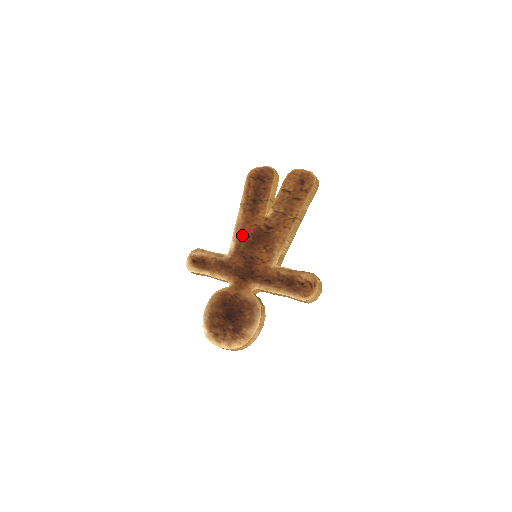
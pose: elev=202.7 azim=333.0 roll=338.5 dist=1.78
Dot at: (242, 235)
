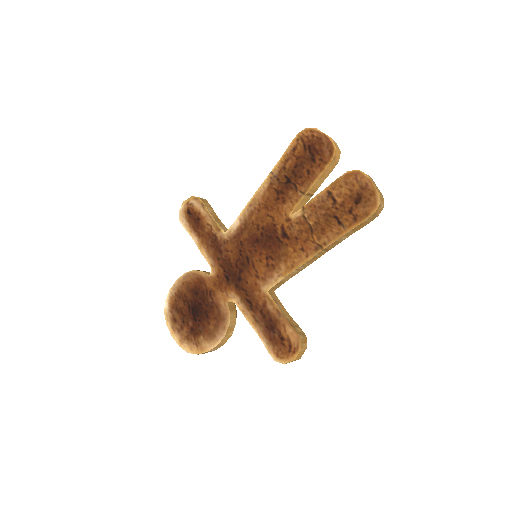
Dot at: (252, 220)
